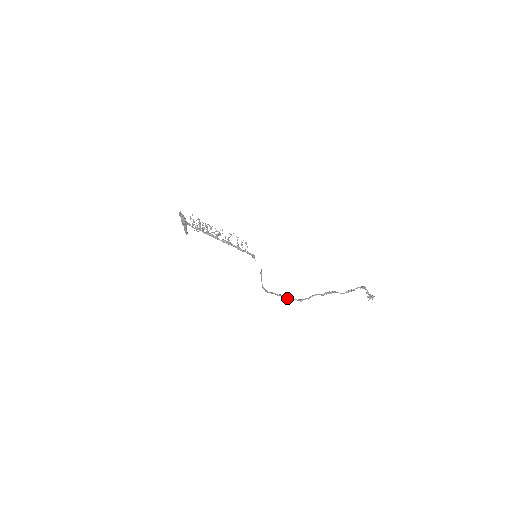
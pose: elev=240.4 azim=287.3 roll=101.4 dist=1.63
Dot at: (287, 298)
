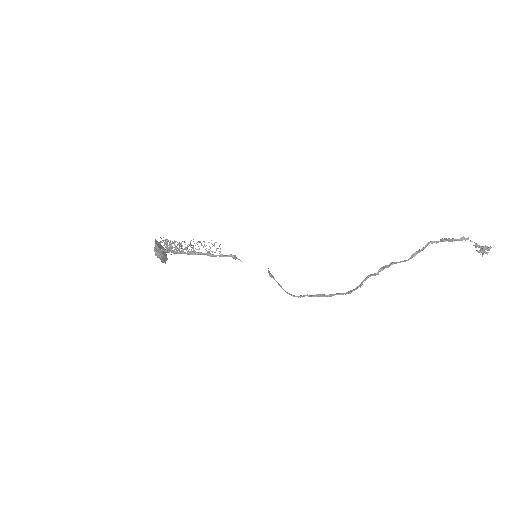
Dot at: (328, 296)
